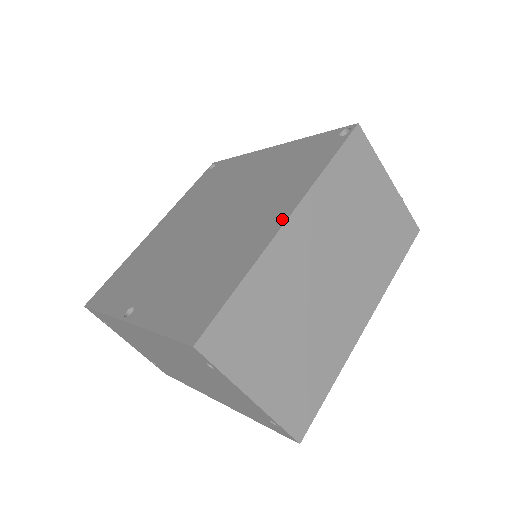
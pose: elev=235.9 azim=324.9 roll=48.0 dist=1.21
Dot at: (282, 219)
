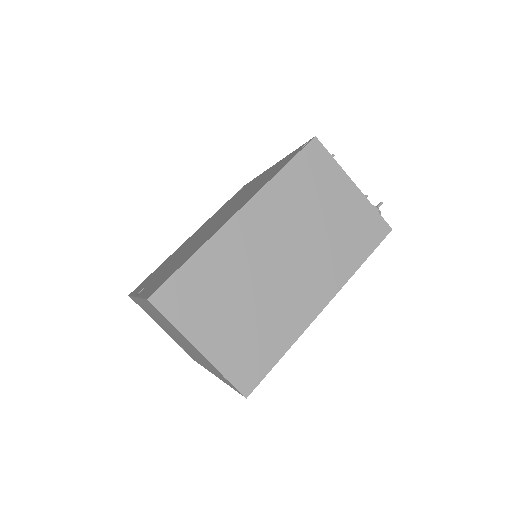
Dot at: (236, 212)
